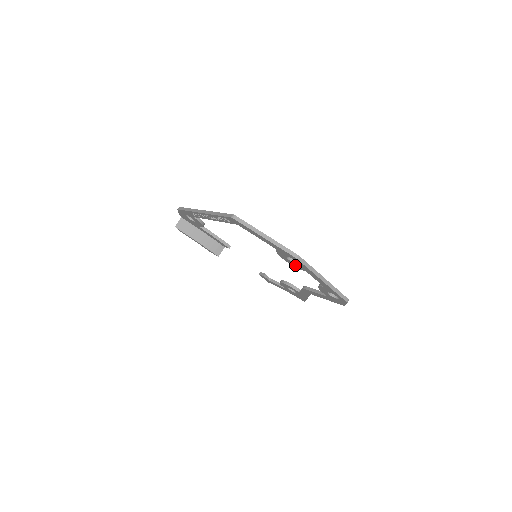
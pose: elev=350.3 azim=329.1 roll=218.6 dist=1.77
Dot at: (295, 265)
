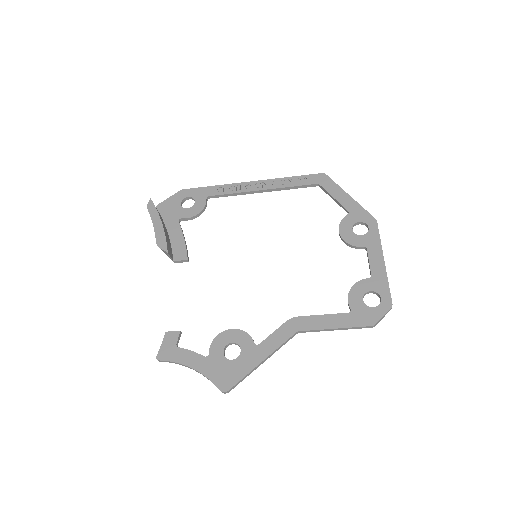
Dot at: (354, 239)
